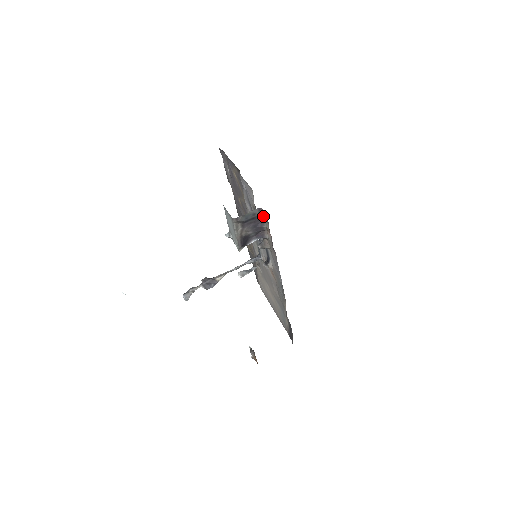
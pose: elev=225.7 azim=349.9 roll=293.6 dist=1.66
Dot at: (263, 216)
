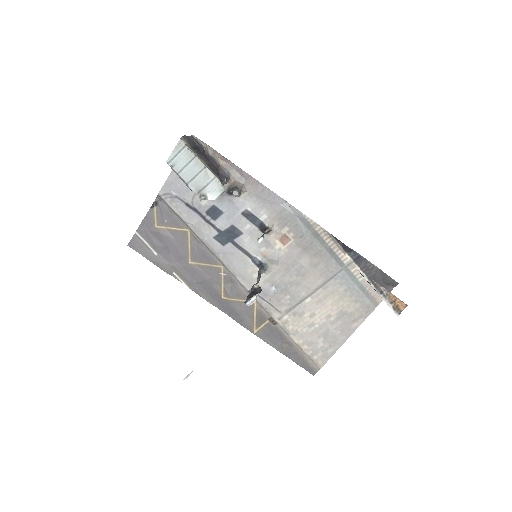
Dot at: (202, 146)
